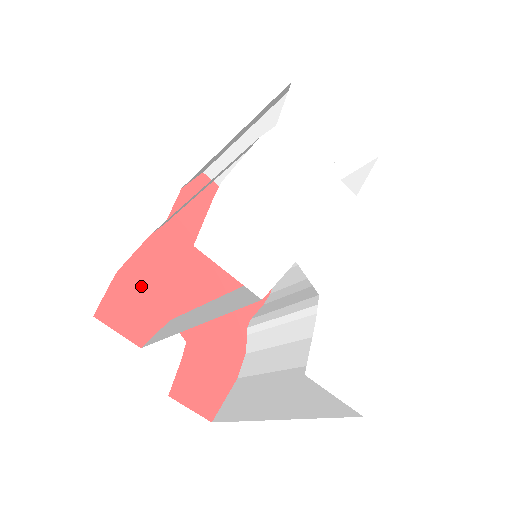
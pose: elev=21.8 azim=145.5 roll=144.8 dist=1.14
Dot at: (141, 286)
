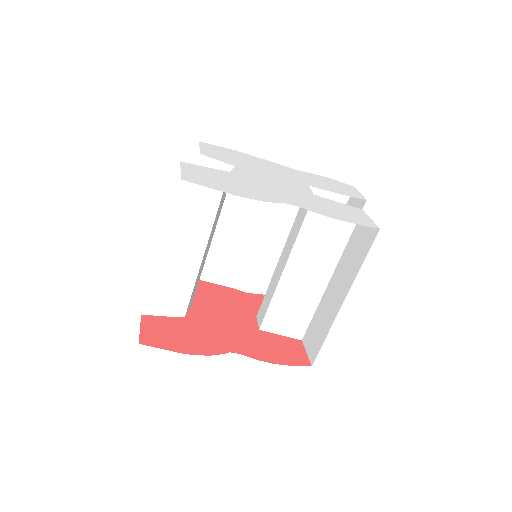
Dot at: (199, 290)
